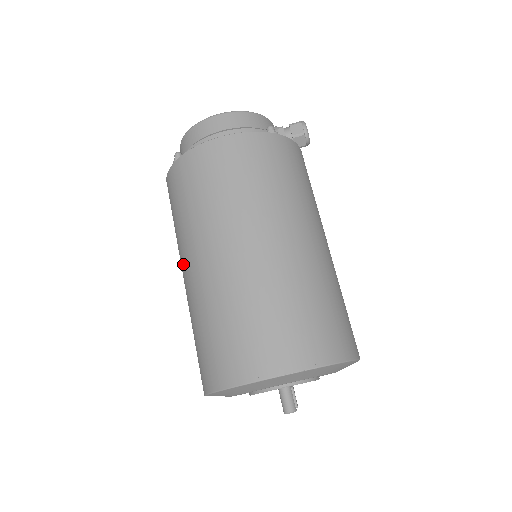
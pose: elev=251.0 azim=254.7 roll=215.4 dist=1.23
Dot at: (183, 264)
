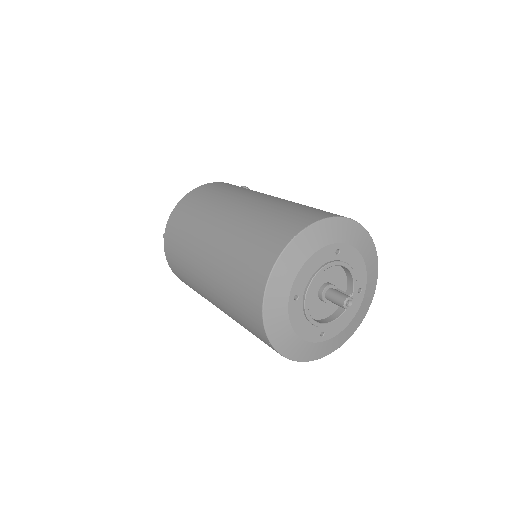
Dot at: (200, 277)
